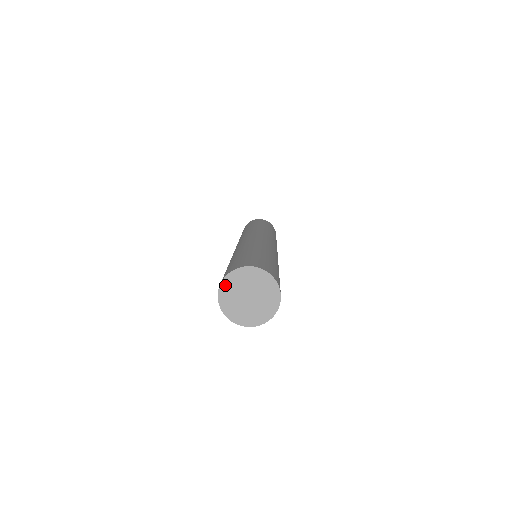
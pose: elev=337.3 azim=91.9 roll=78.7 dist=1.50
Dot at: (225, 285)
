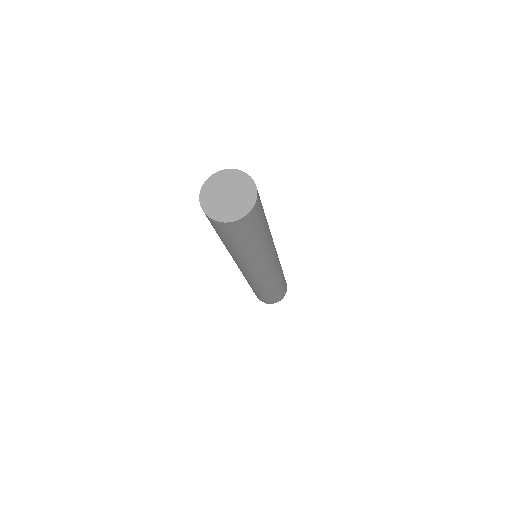
Dot at: (208, 184)
